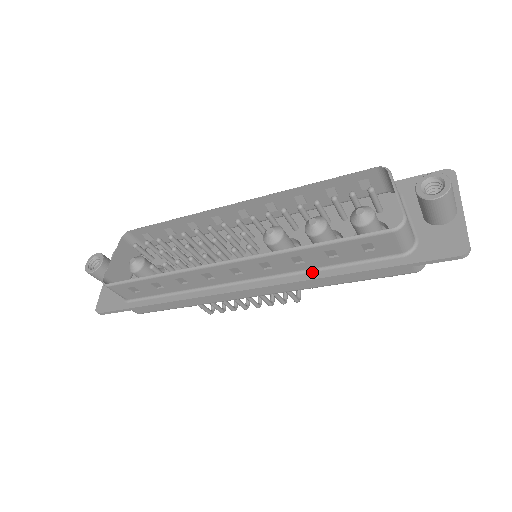
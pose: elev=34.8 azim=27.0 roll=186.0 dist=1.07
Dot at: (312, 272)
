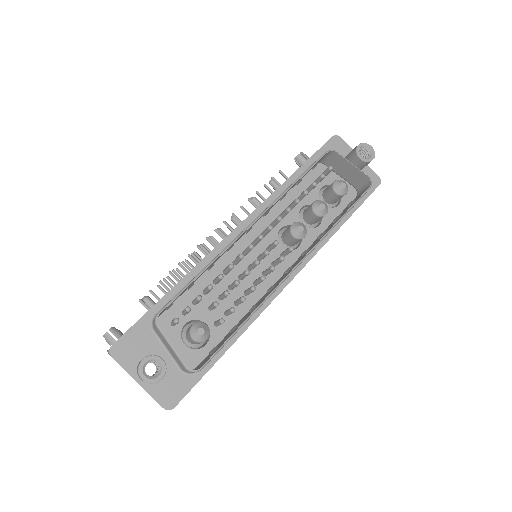
Dot at: occluded
